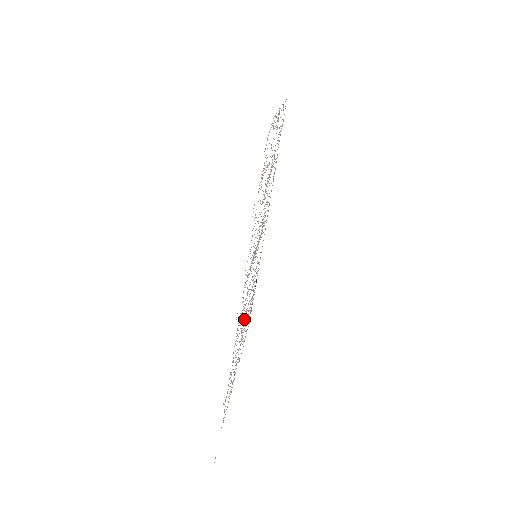
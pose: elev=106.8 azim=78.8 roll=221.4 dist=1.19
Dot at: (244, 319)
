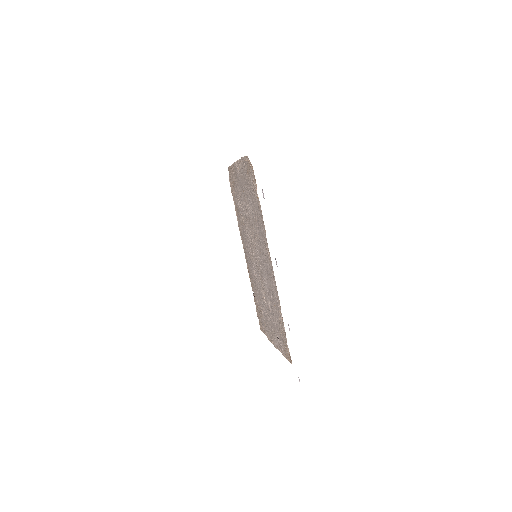
Dot at: (267, 299)
